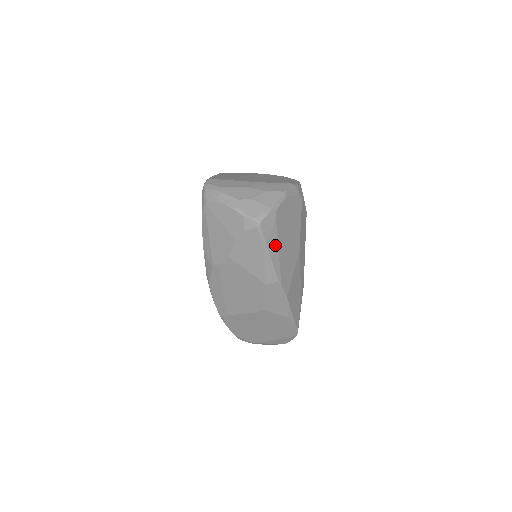
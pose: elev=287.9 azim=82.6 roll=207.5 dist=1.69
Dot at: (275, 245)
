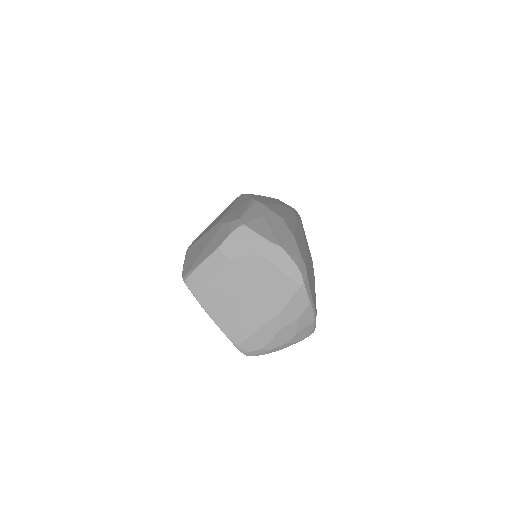
Dot at: occluded
